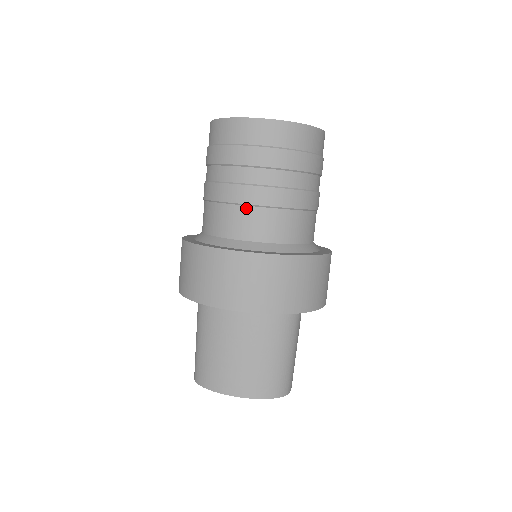
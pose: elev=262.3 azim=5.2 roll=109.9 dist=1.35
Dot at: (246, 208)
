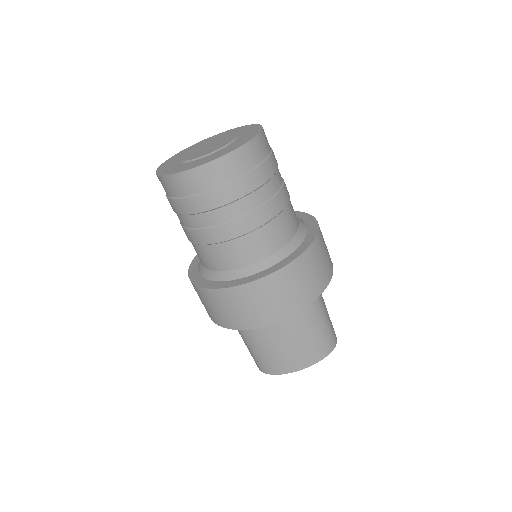
Dot at: (236, 241)
